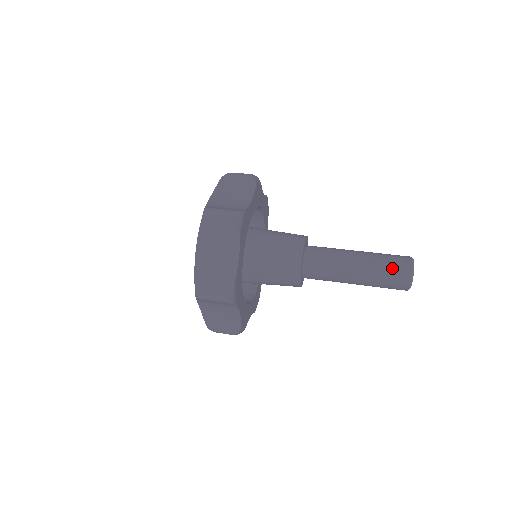
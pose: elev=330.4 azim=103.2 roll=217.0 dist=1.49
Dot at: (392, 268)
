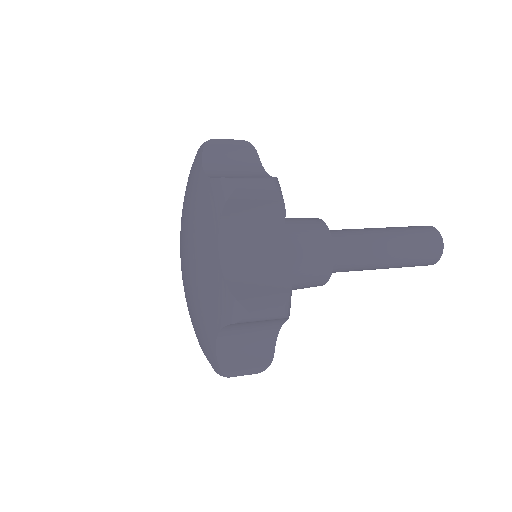
Dot at: (423, 239)
